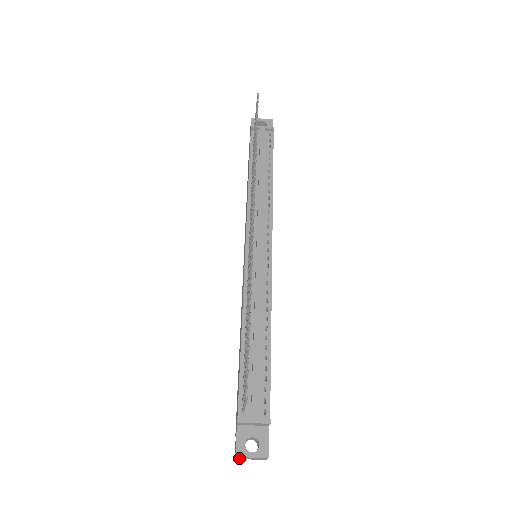
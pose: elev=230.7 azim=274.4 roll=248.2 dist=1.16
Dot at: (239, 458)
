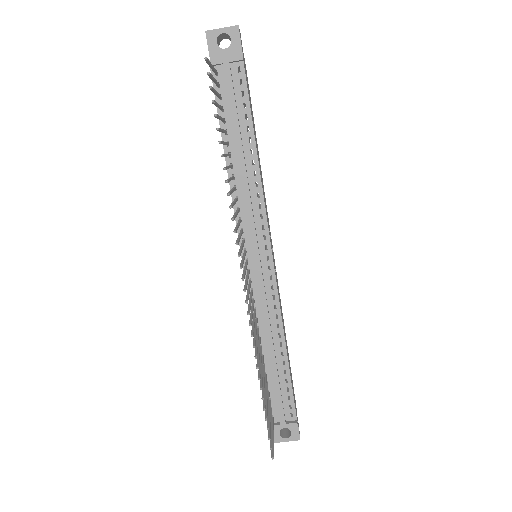
Dot at: occluded
